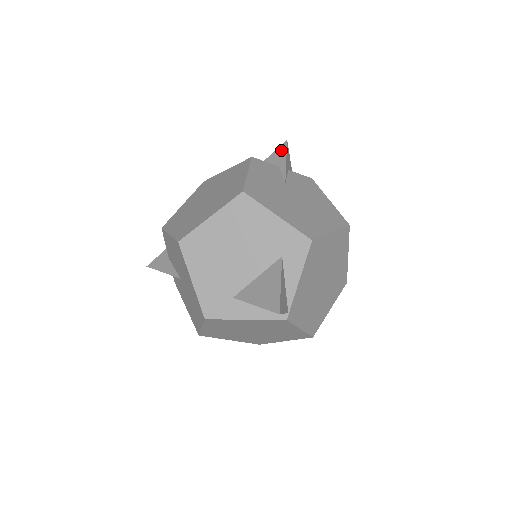
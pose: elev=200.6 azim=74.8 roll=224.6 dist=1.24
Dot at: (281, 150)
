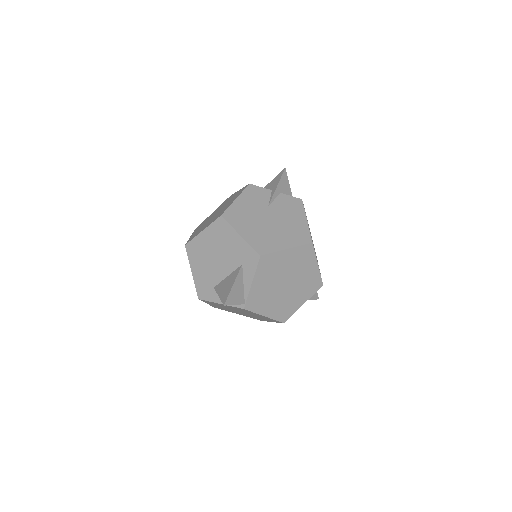
Dot at: (279, 176)
